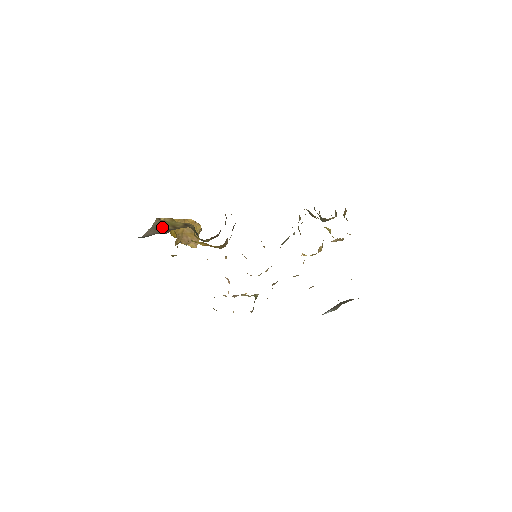
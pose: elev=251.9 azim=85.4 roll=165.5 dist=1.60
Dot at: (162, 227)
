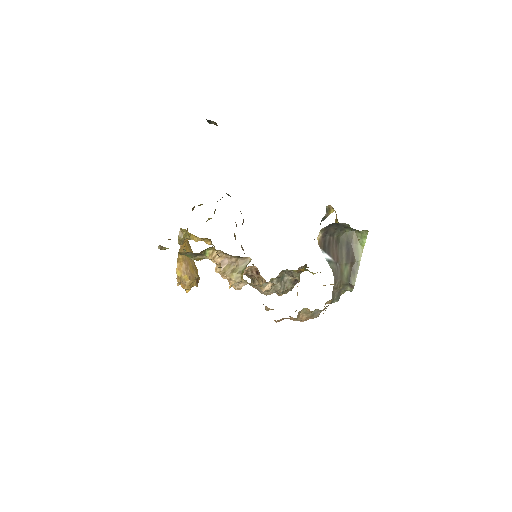
Dot at: occluded
